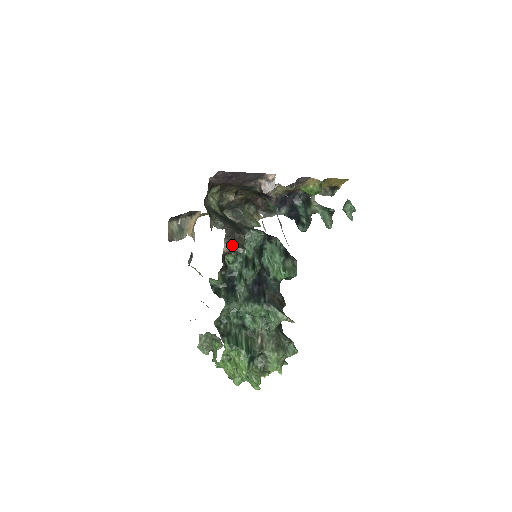
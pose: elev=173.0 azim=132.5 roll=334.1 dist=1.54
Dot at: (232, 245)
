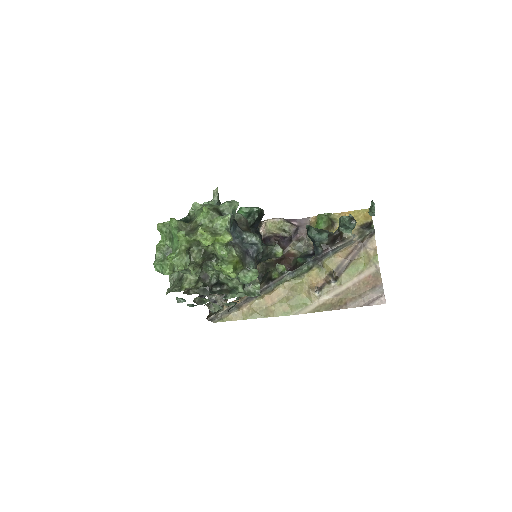
Dot at: occluded
